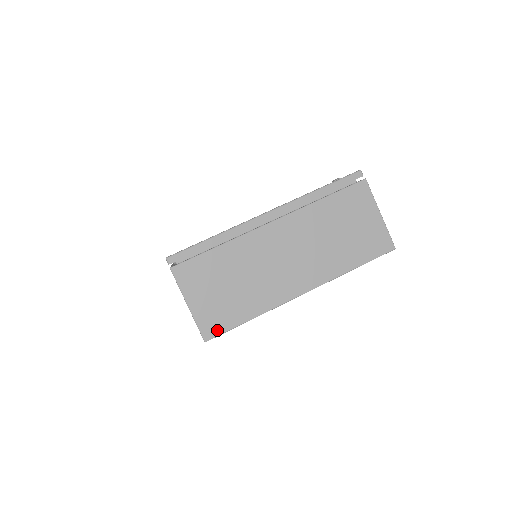
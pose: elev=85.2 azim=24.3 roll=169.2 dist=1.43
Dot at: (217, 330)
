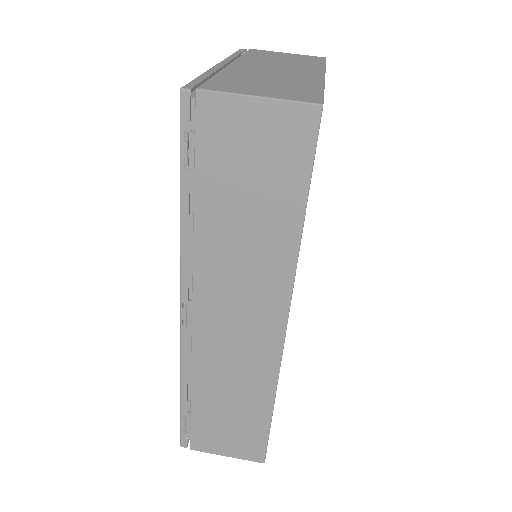
Dot at: (314, 98)
